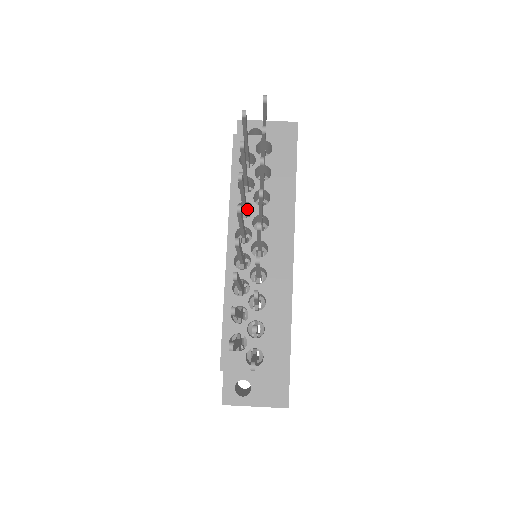
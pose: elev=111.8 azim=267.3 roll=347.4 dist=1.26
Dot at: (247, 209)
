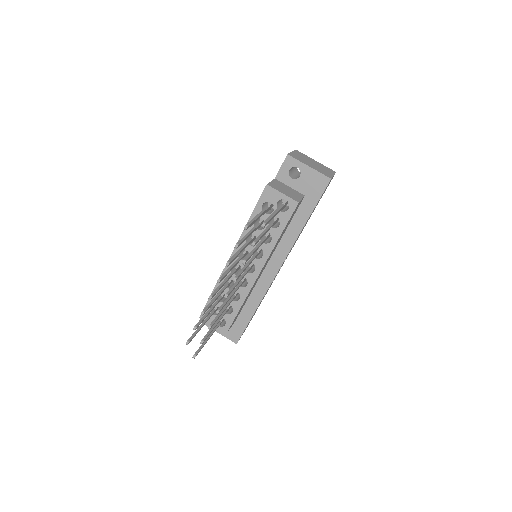
Dot at: occluded
